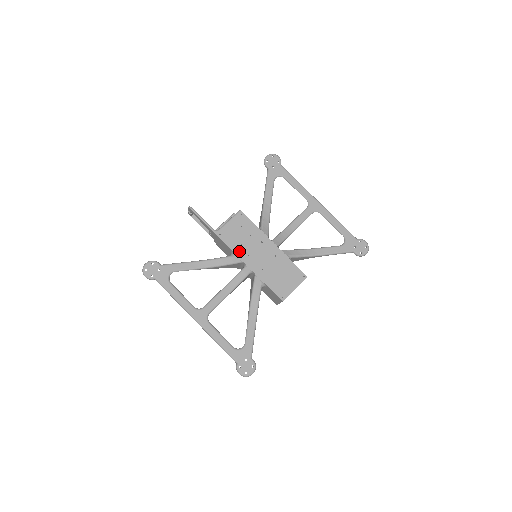
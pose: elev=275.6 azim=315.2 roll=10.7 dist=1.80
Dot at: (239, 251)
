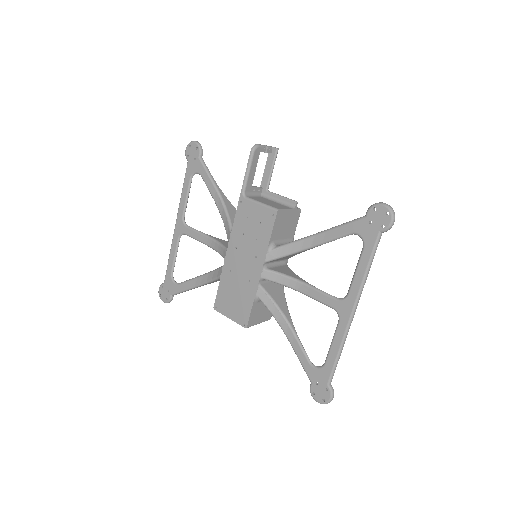
Dot at: (236, 235)
